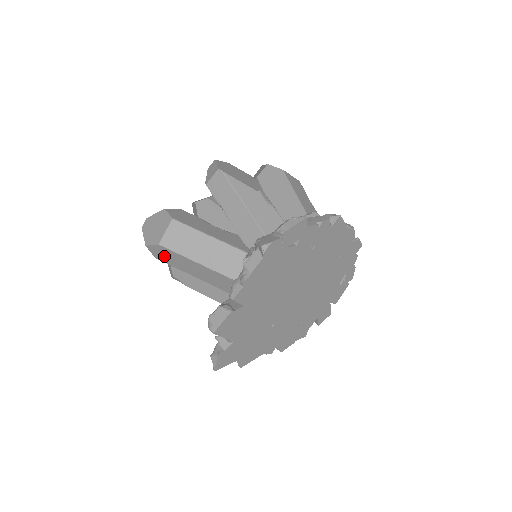
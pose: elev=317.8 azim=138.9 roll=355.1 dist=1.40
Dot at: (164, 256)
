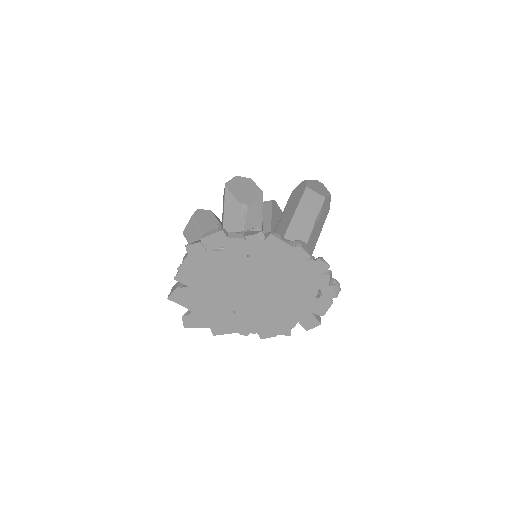
Dot at: occluded
